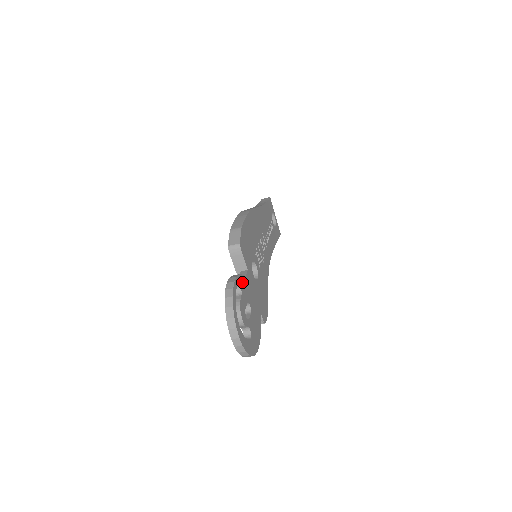
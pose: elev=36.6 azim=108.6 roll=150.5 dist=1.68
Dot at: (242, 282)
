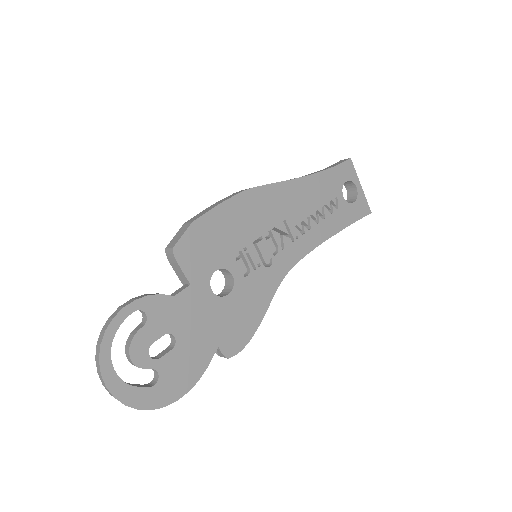
Dot at: (157, 305)
